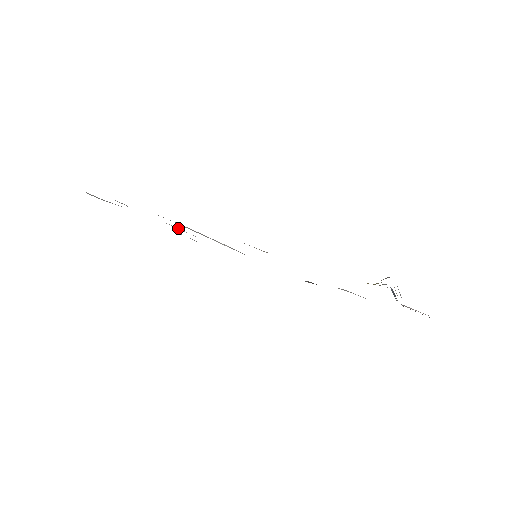
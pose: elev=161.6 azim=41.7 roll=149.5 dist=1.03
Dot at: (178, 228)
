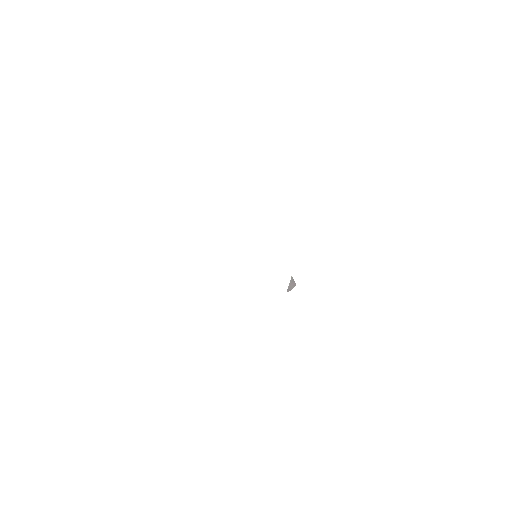
Dot at: occluded
